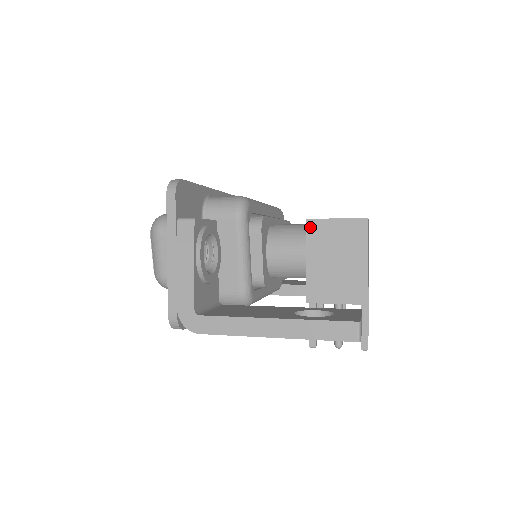
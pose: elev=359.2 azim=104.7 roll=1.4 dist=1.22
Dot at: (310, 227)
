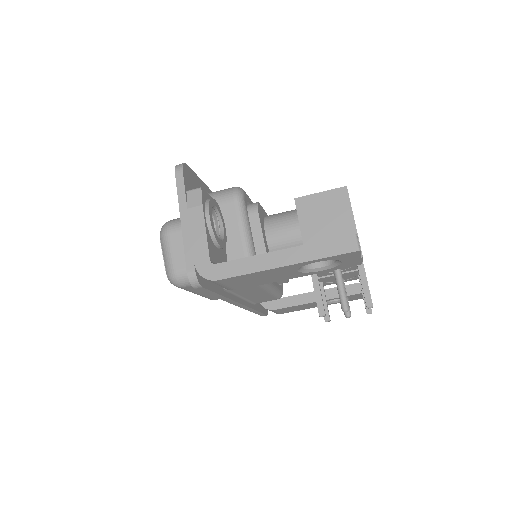
Dot at: (299, 204)
